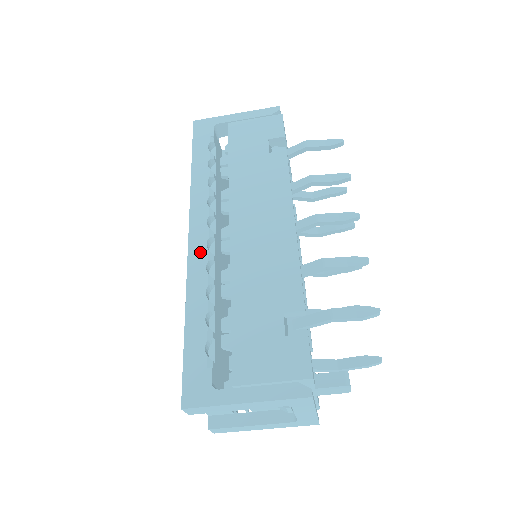
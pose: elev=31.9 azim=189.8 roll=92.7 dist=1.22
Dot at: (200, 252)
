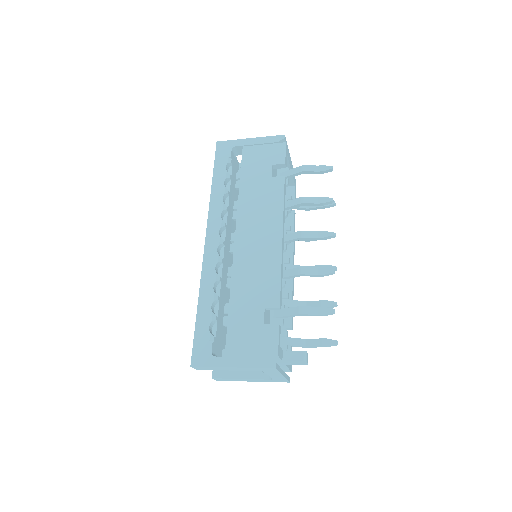
Dot at: (212, 255)
